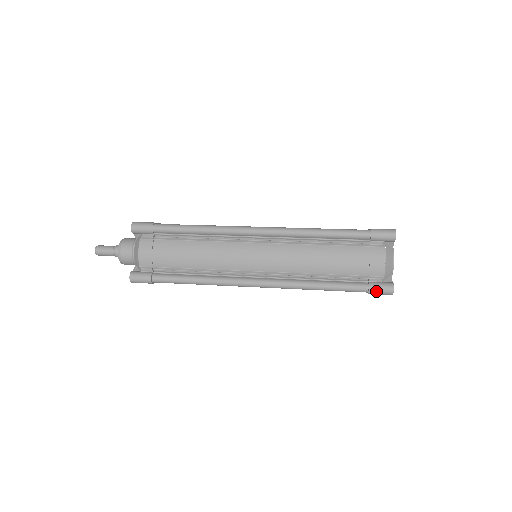
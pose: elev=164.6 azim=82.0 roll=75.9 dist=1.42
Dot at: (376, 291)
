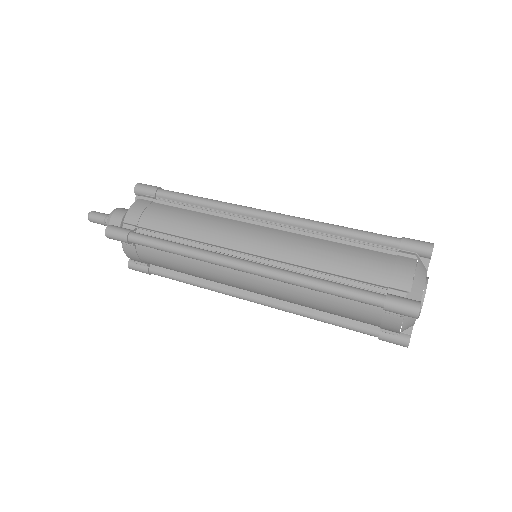
Dot at: (395, 304)
